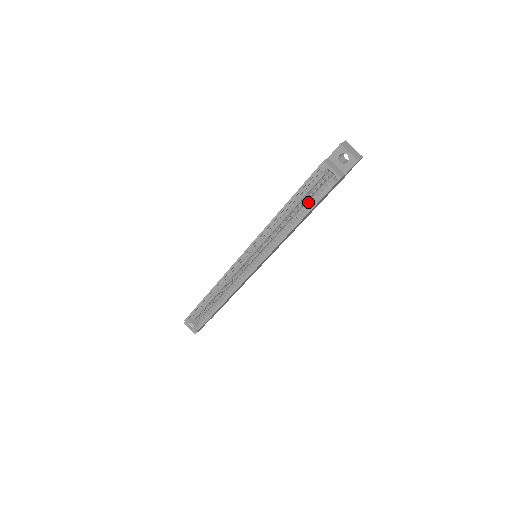
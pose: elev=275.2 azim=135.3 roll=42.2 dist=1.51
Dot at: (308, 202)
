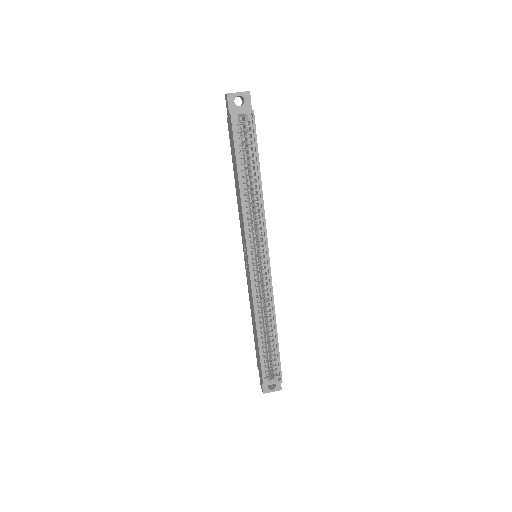
Dot at: (250, 158)
